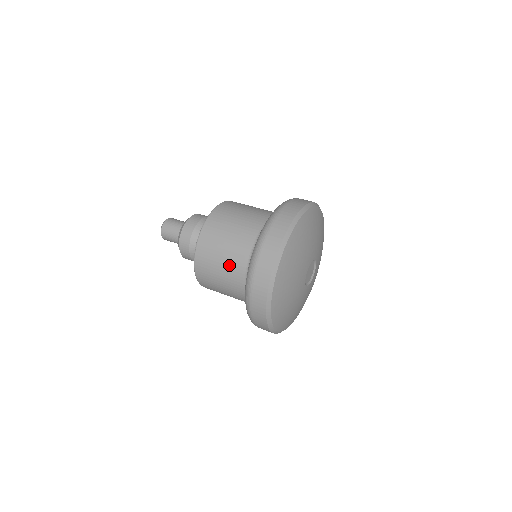
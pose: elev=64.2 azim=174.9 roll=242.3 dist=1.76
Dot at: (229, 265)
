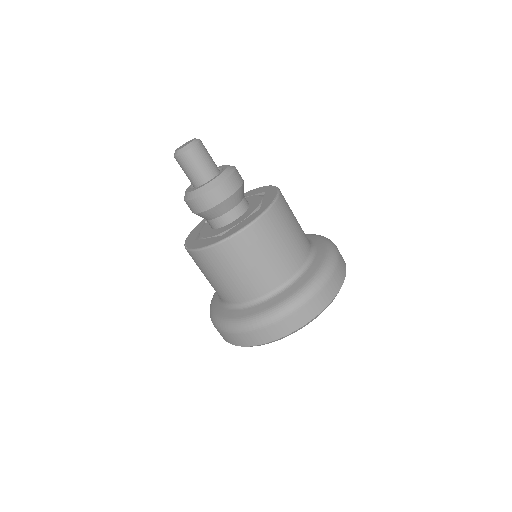
Dot at: (254, 277)
